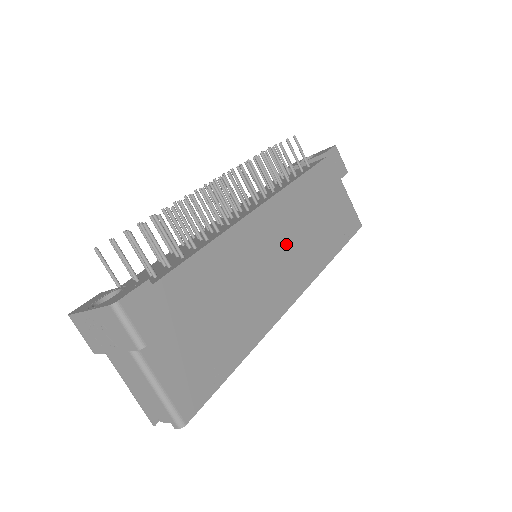
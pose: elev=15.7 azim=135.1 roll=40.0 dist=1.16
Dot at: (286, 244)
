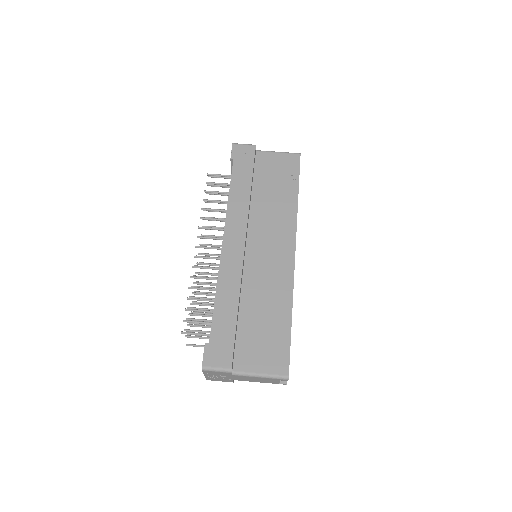
Dot at: (260, 235)
